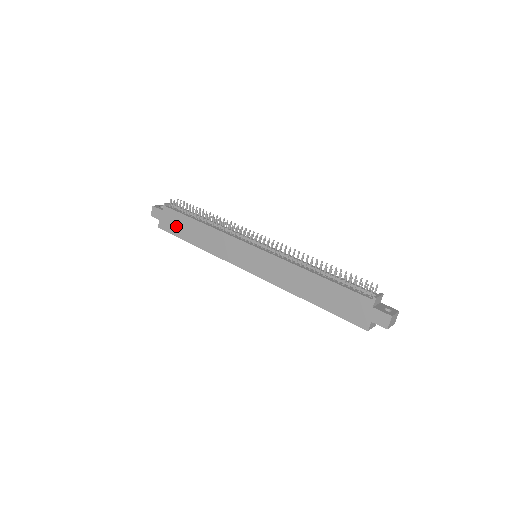
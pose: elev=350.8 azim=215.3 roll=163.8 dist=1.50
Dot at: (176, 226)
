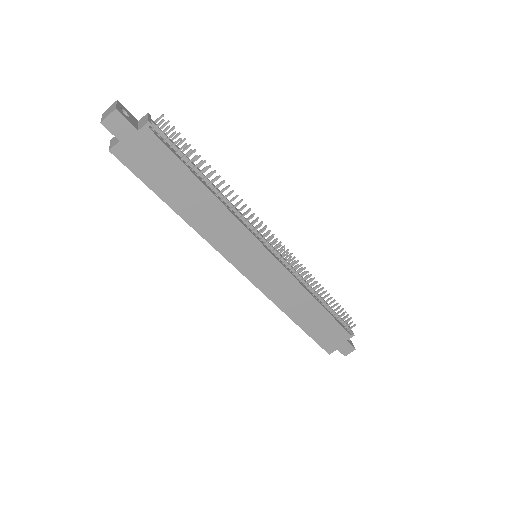
Dot at: (155, 170)
